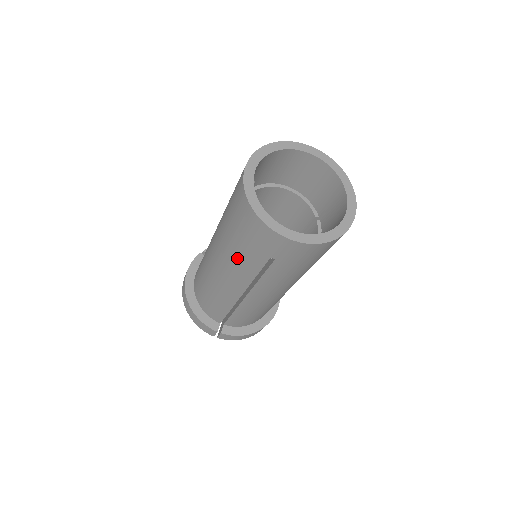
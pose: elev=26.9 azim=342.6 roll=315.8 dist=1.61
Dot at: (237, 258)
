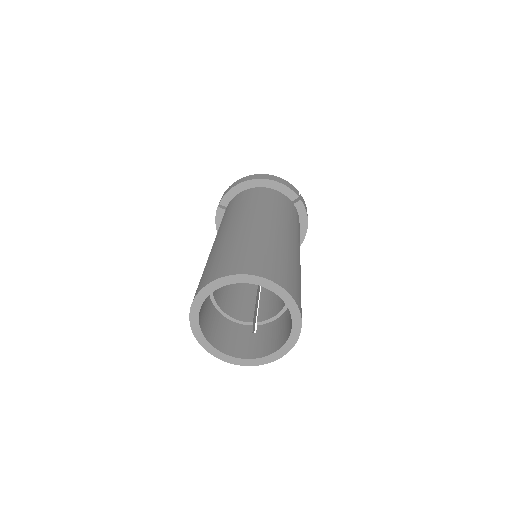
Dot at: occluded
